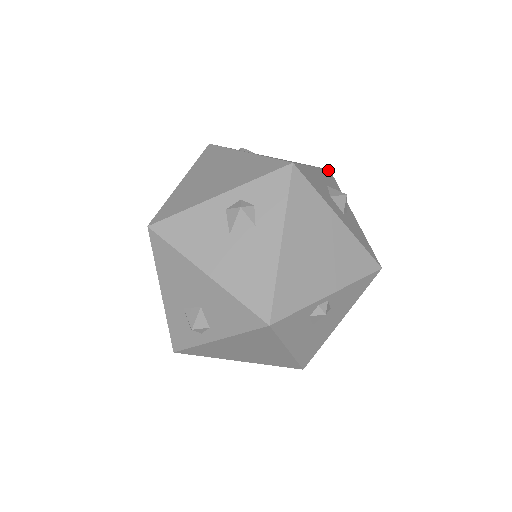
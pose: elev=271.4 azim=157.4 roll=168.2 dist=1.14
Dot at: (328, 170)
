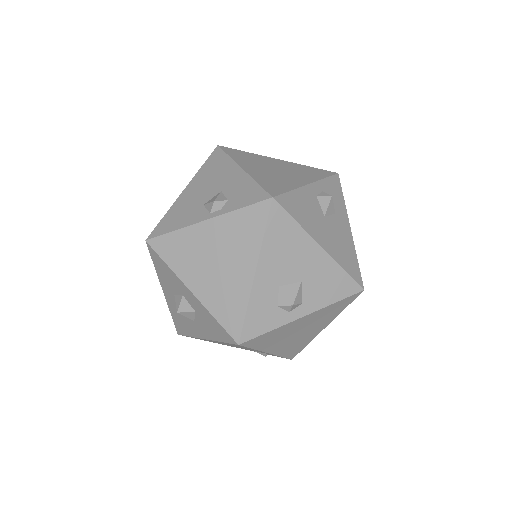
Dot at: occluded
